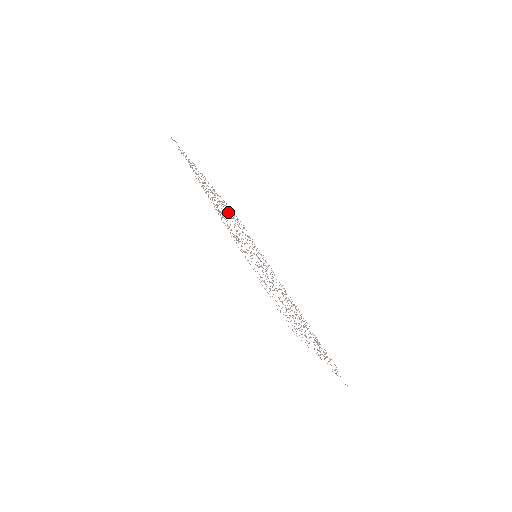
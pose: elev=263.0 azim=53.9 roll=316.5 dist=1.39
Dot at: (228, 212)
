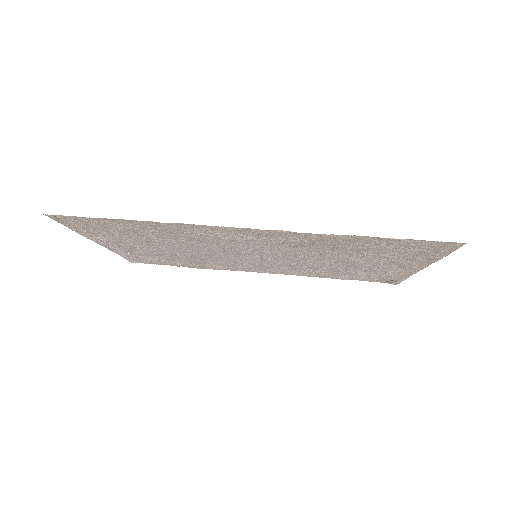
Dot at: (166, 250)
